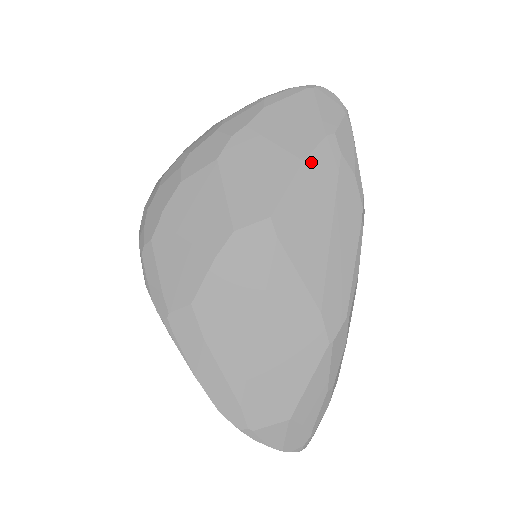
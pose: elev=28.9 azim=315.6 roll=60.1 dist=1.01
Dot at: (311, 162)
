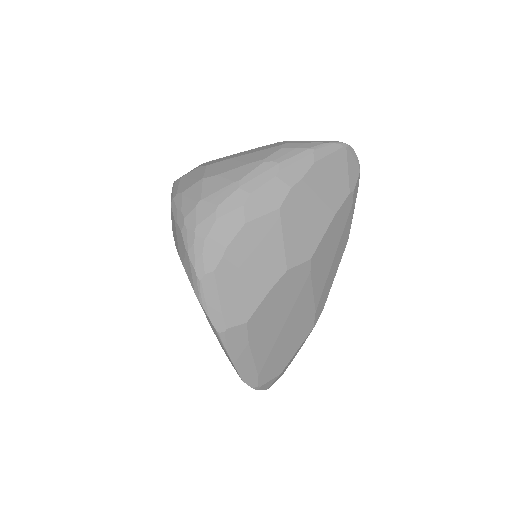
Dot at: (338, 214)
